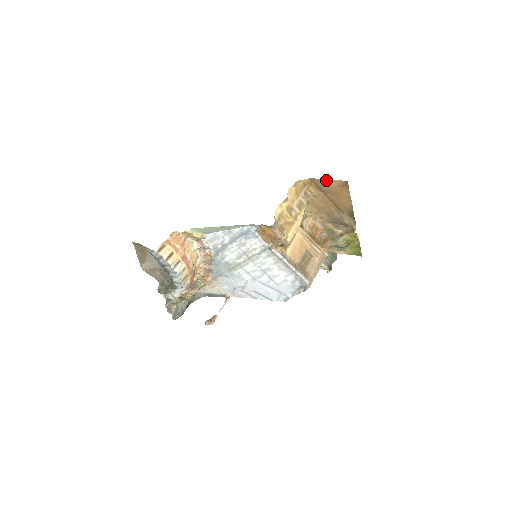
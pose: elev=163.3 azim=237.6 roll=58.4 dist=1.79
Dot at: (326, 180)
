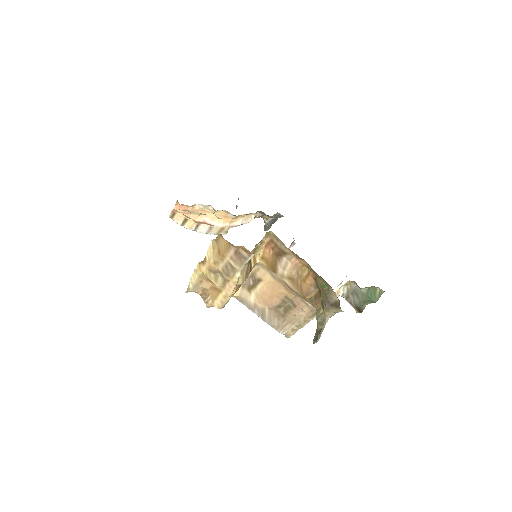
Dot at: occluded
